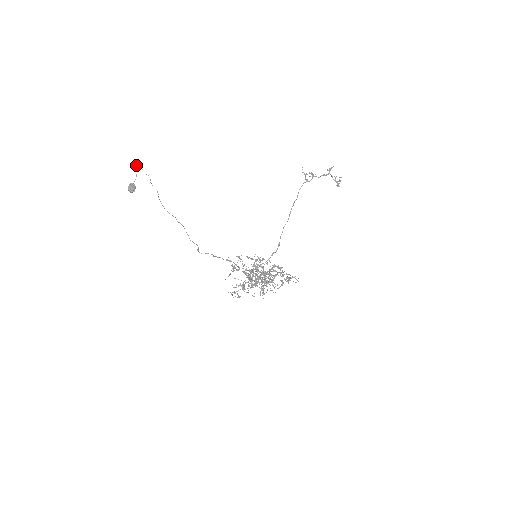
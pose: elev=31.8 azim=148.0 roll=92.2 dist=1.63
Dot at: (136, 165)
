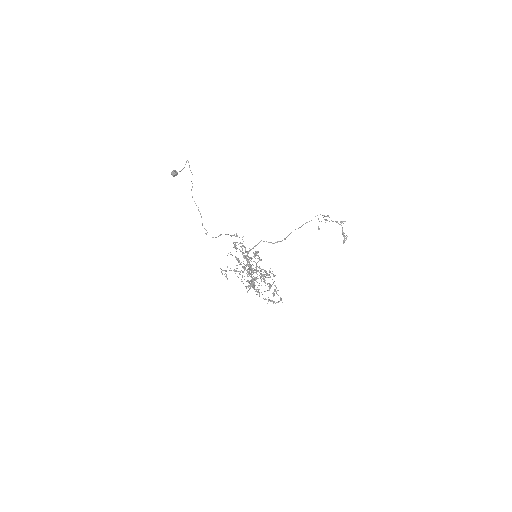
Dot at: (185, 164)
